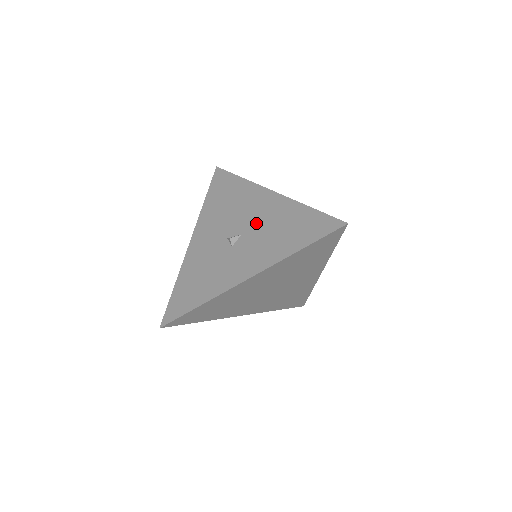
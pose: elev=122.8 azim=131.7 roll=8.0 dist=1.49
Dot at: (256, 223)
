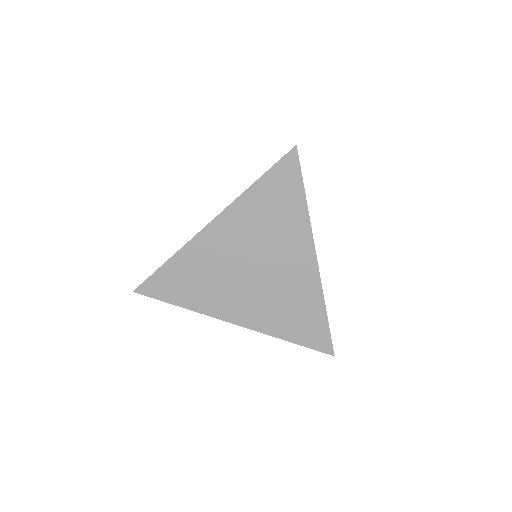
Dot at: occluded
